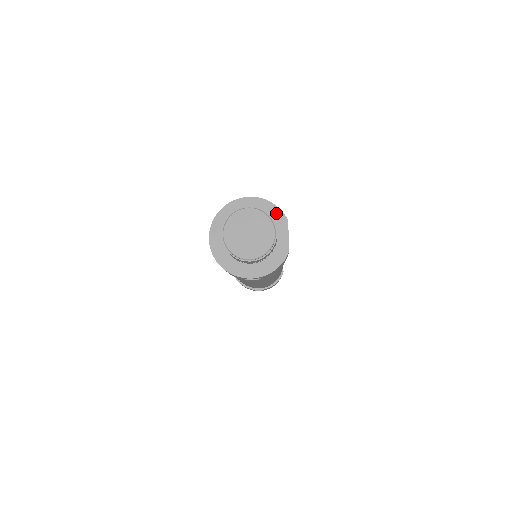
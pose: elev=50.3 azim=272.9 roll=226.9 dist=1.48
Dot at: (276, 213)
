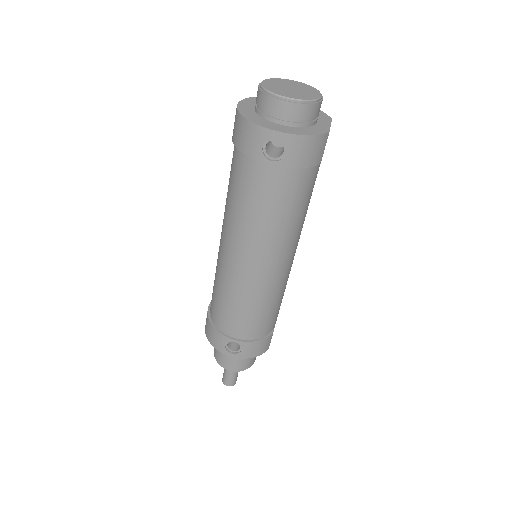
Dot at: (320, 113)
